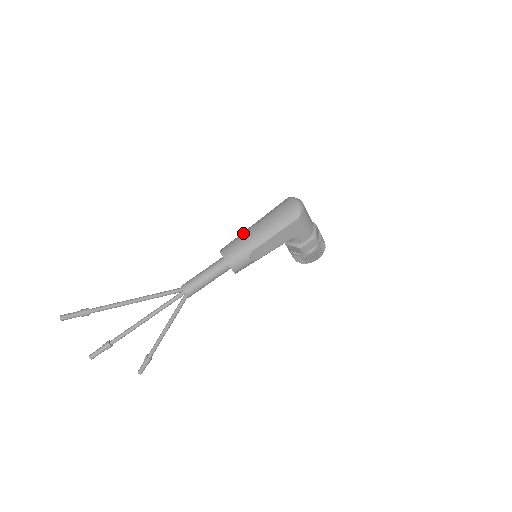
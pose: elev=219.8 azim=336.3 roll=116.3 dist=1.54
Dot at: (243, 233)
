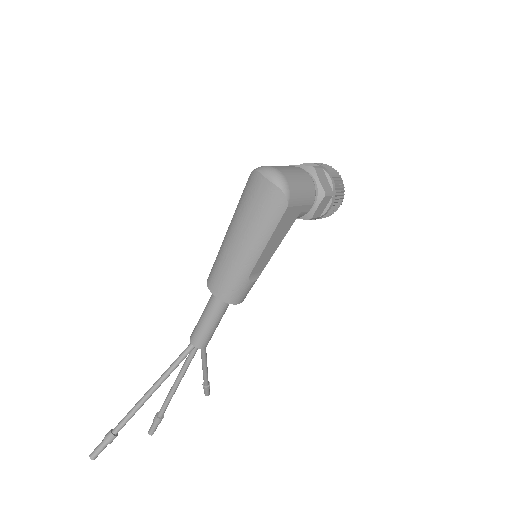
Dot at: (222, 253)
